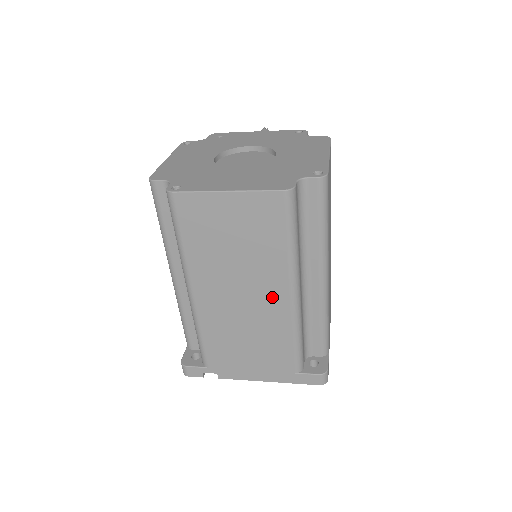
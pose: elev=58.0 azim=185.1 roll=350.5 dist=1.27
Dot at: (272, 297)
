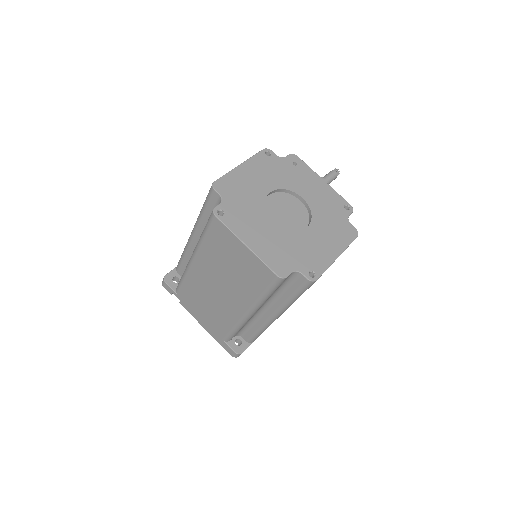
Dot at: (235, 304)
